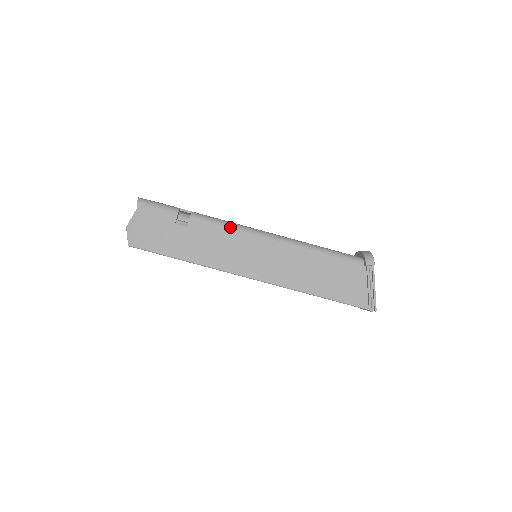
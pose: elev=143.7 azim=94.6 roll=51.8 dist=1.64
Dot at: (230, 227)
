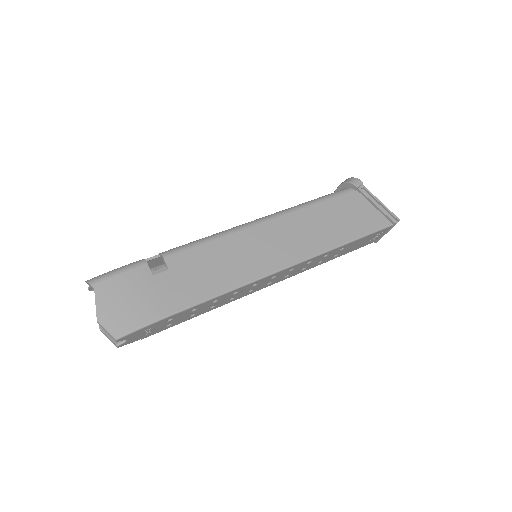
Dot at: (212, 239)
